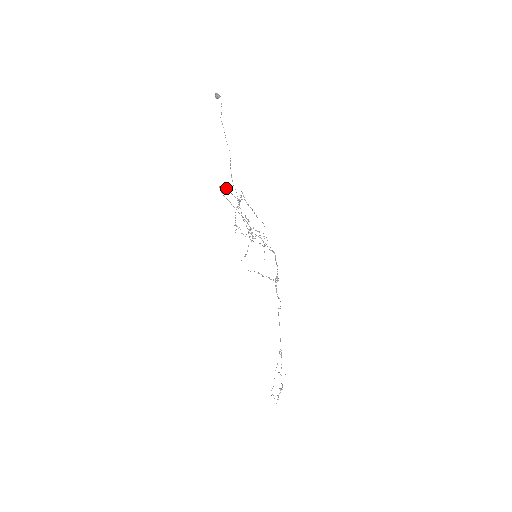
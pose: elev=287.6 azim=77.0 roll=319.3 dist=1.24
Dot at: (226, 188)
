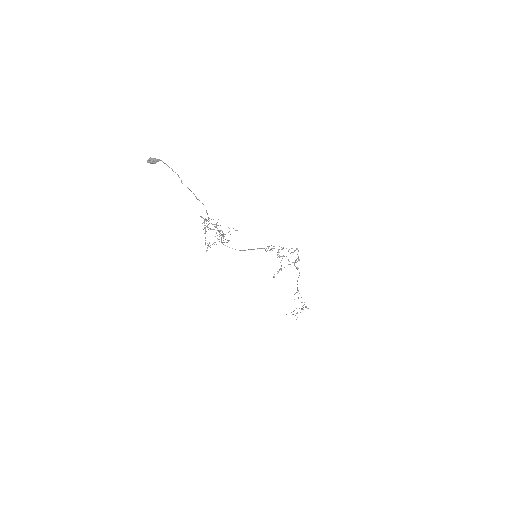
Dot at: (221, 238)
